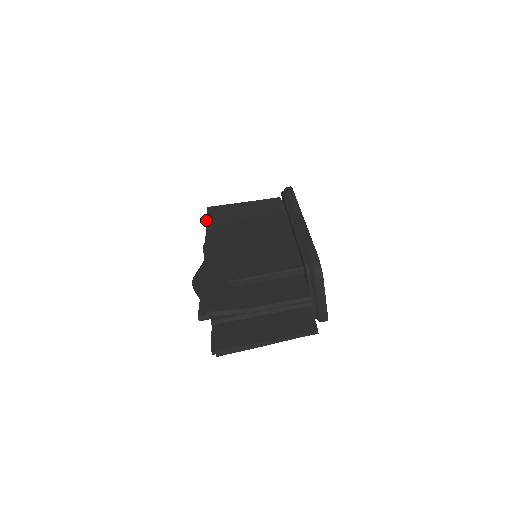
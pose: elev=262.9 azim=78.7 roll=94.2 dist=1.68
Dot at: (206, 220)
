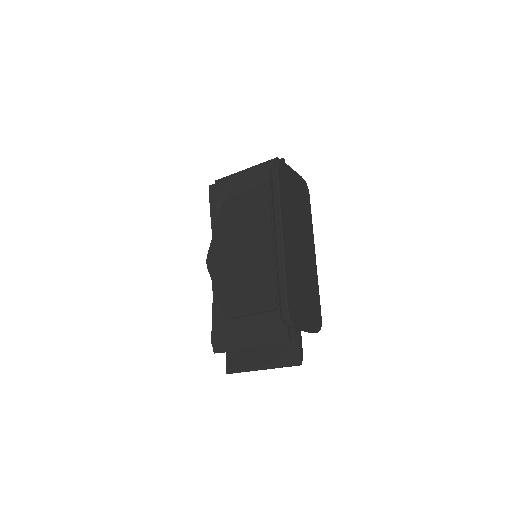
Dot at: occluded
